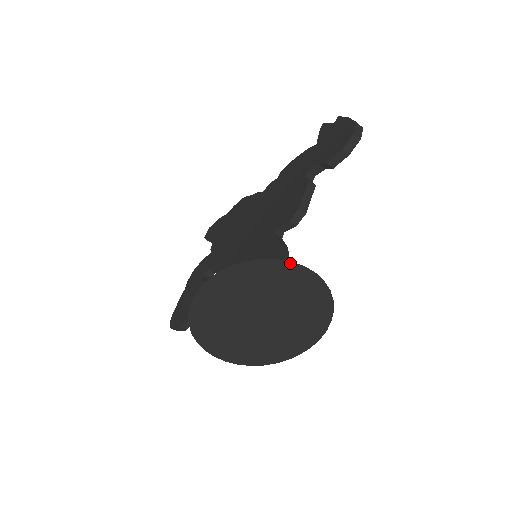
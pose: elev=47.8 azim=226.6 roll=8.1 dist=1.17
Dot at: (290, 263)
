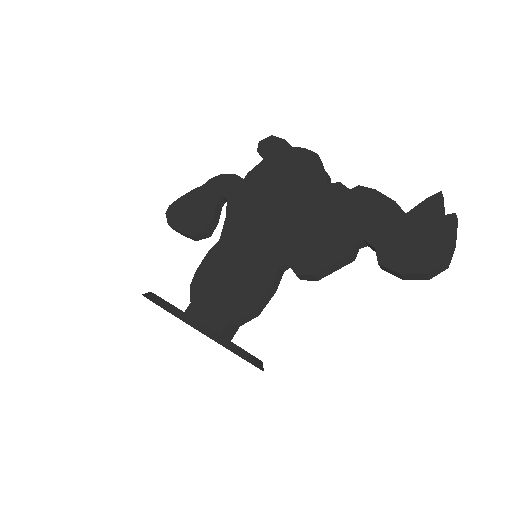
Dot at: (235, 353)
